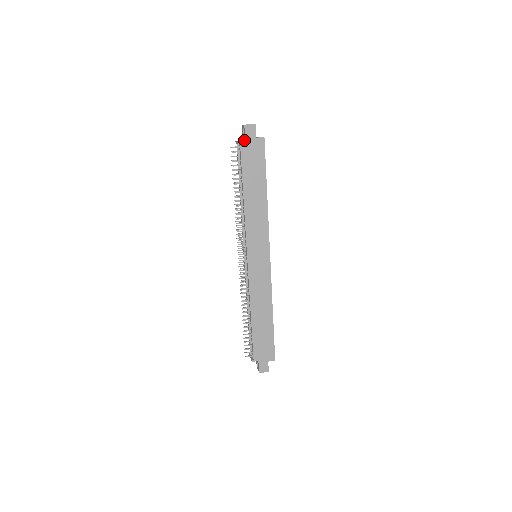
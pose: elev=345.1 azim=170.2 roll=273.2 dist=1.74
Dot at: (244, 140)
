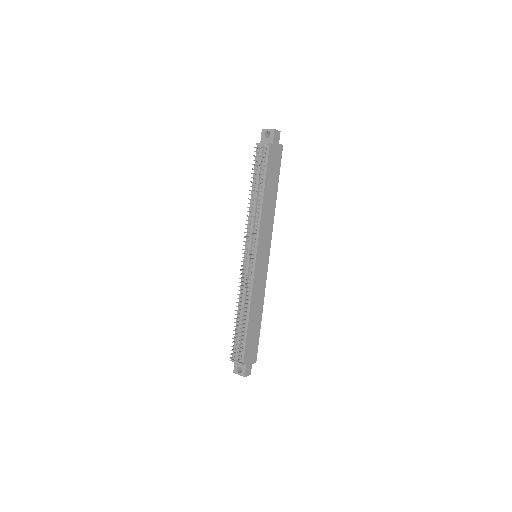
Dot at: occluded
